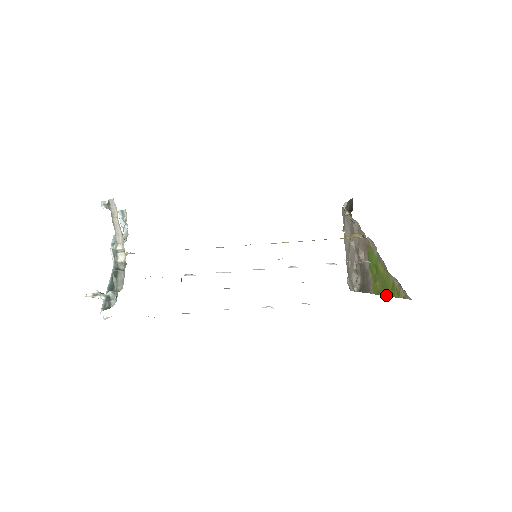
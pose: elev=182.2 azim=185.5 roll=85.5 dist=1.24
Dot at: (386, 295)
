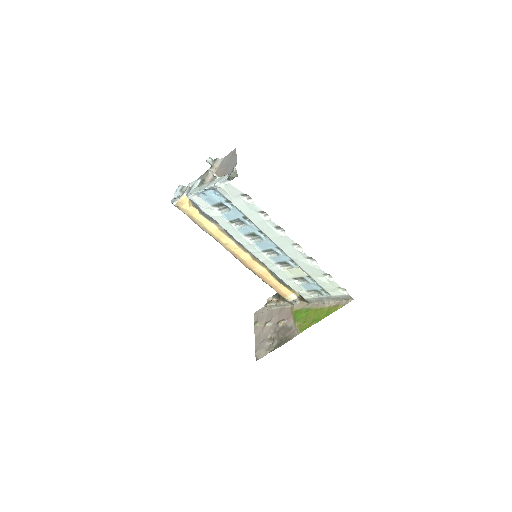
Dot at: (319, 320)
